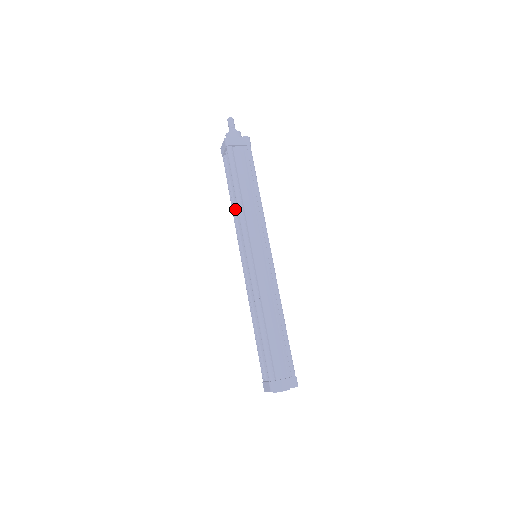
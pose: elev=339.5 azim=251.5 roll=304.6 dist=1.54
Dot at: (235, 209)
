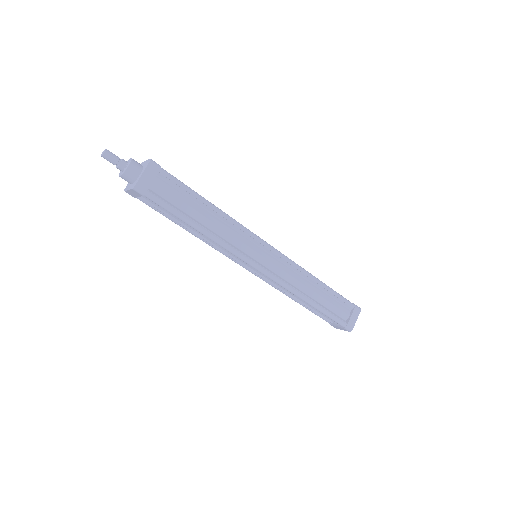
Dot at: (200, 236)
